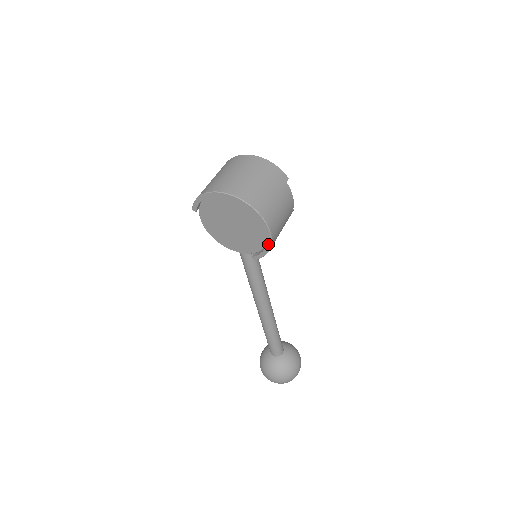
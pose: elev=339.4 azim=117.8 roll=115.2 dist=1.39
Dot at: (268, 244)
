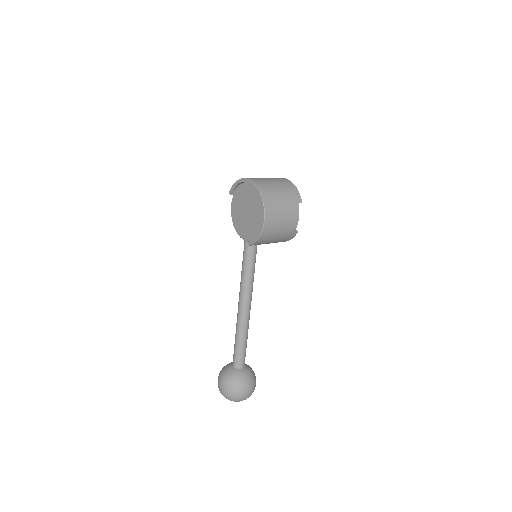
Dot at: (260, 230)
